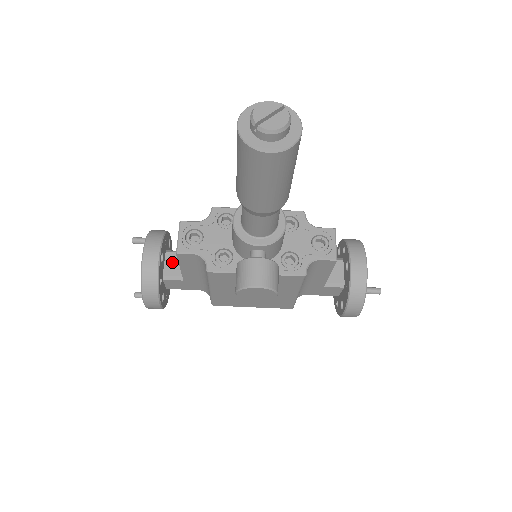
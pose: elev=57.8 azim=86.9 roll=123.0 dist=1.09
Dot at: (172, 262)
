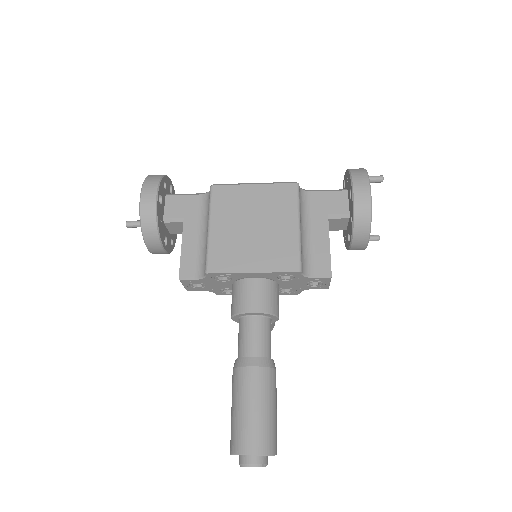
Dot at: (174, 228)
